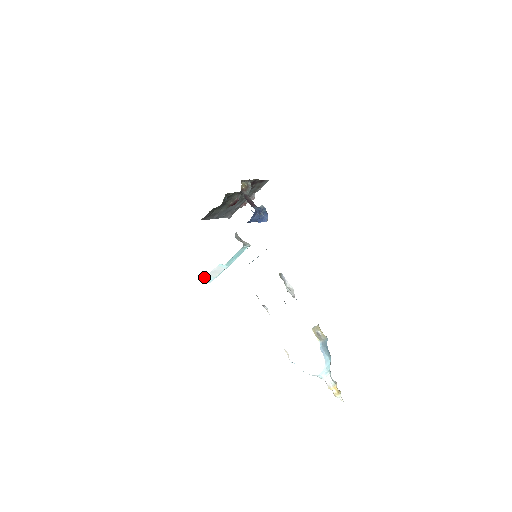
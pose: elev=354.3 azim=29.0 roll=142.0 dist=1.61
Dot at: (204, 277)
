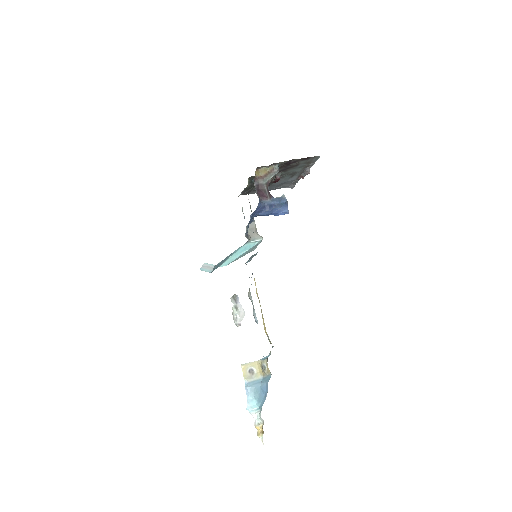
Dot at: (200, 268)
